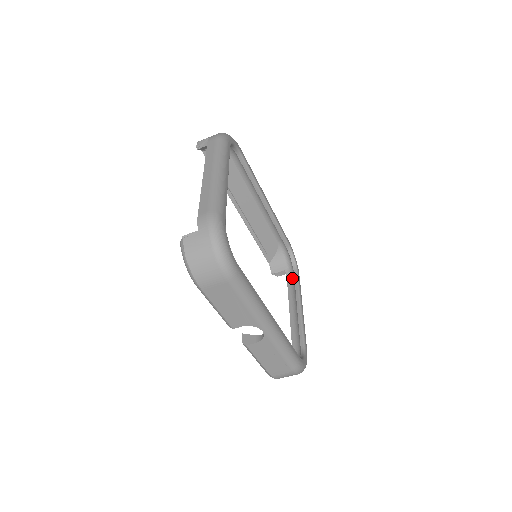
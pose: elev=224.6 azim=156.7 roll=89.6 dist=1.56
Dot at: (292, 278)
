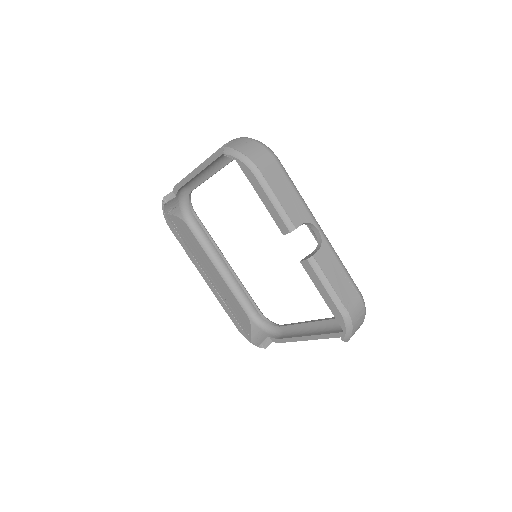
Dot at: (281, 334)
